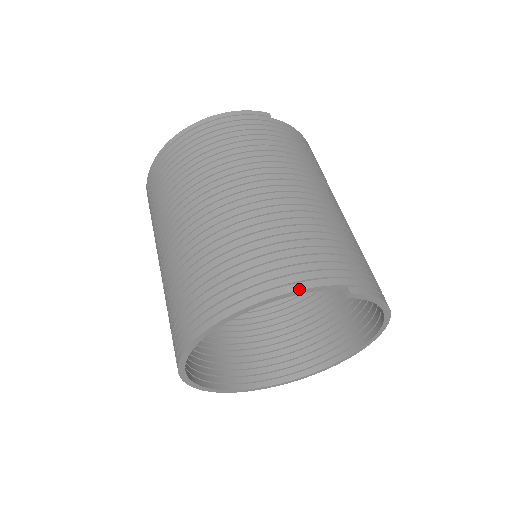
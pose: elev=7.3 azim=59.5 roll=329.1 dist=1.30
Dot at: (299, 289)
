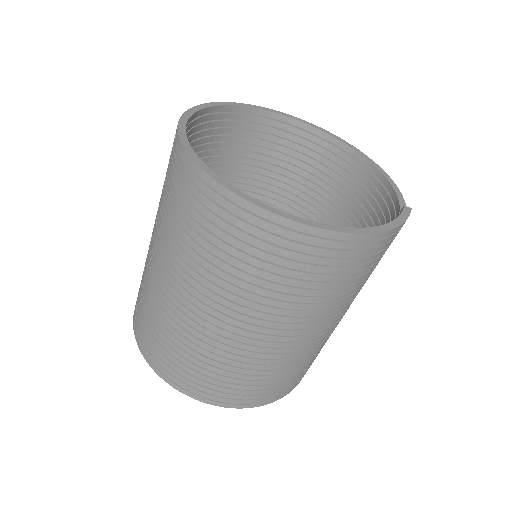
Dot at: occluded
